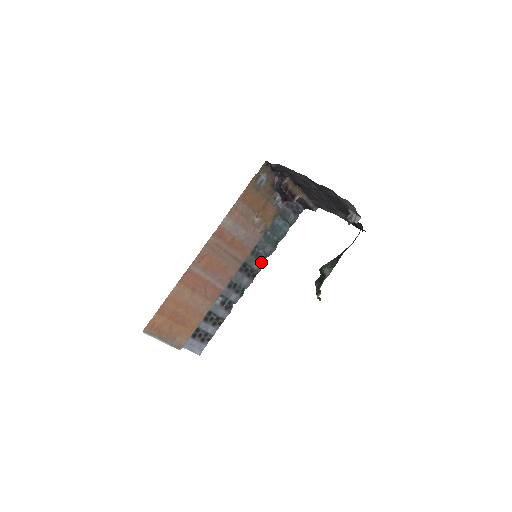
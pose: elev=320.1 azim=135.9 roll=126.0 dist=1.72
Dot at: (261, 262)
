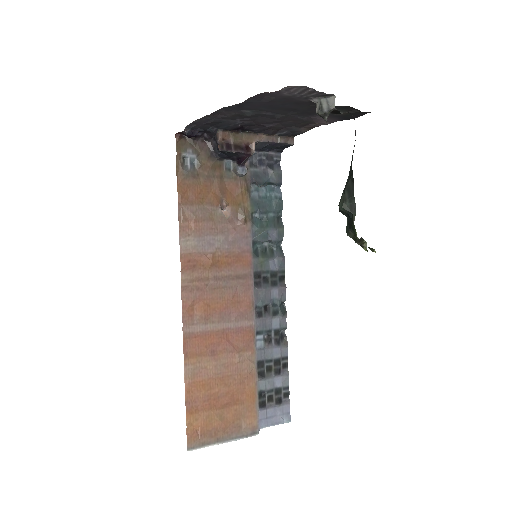
Dot at: (277, 256)
